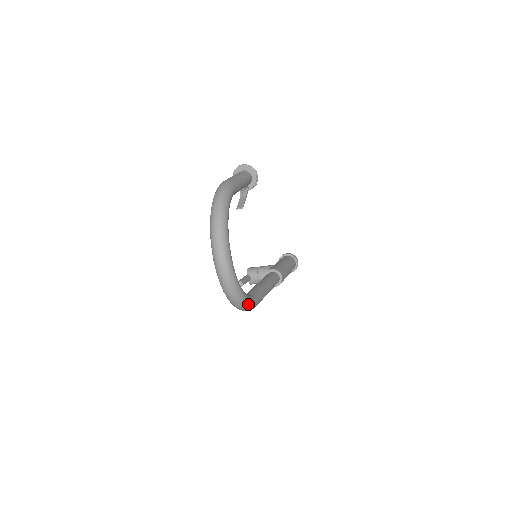
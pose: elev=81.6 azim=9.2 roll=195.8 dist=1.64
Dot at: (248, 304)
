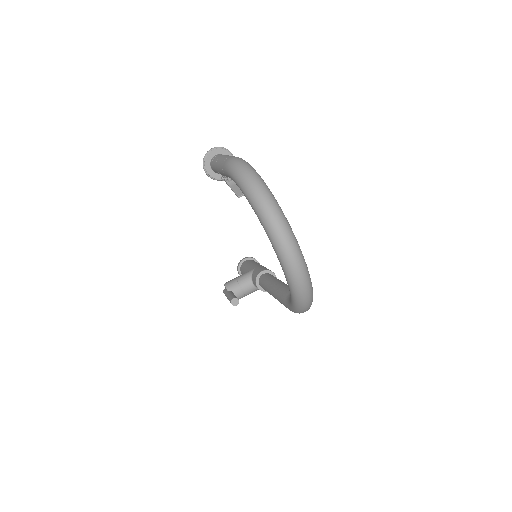
Dot at: occluded
